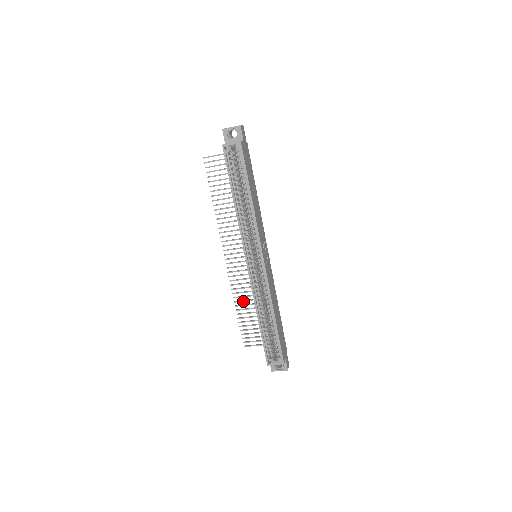
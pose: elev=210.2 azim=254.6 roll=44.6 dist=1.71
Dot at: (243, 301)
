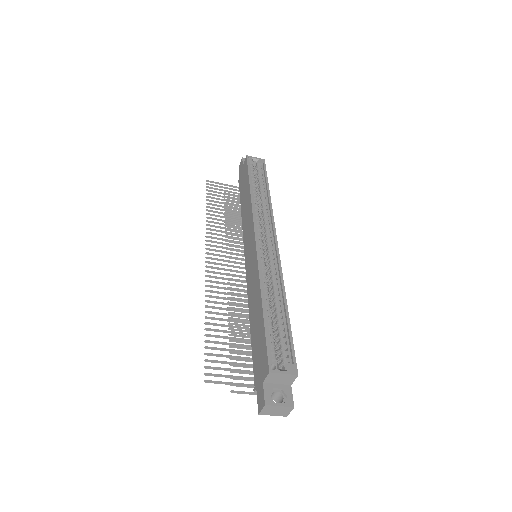
Dot at: (219, 313)
